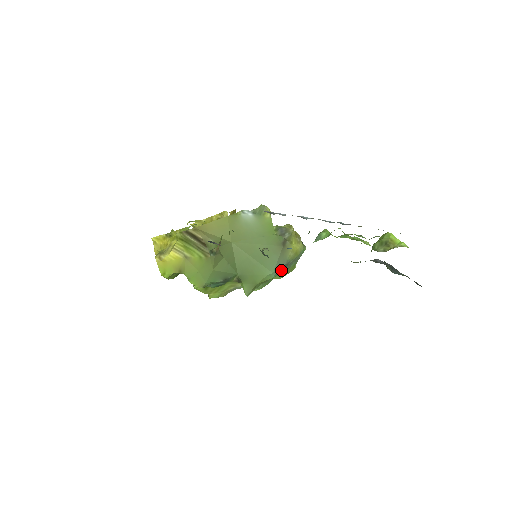
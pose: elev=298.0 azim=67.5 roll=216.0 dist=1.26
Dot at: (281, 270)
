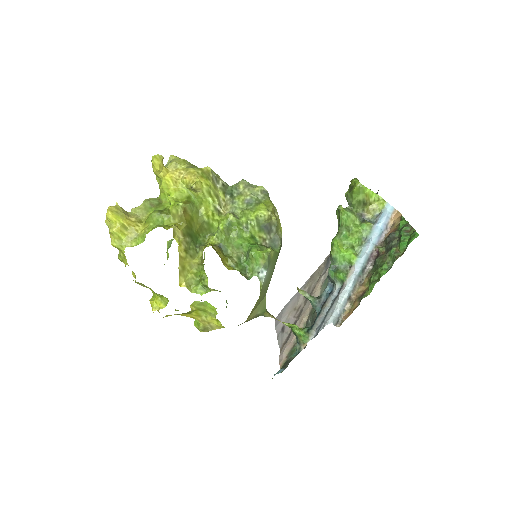
Dot at: occluded
